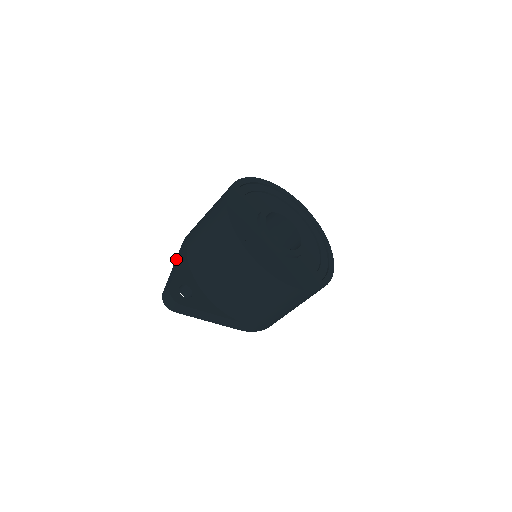
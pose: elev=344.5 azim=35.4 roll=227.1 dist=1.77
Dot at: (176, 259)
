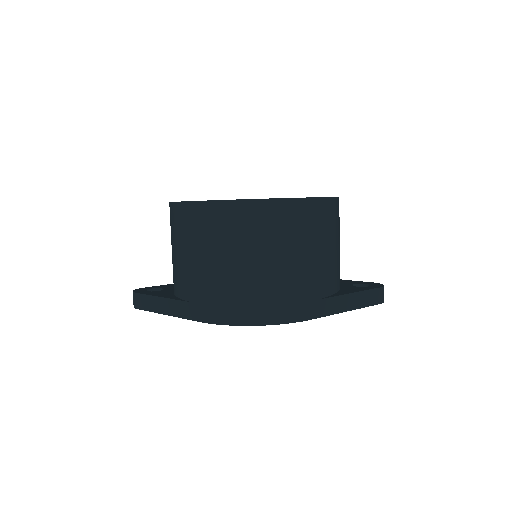
Dot at: occluded
